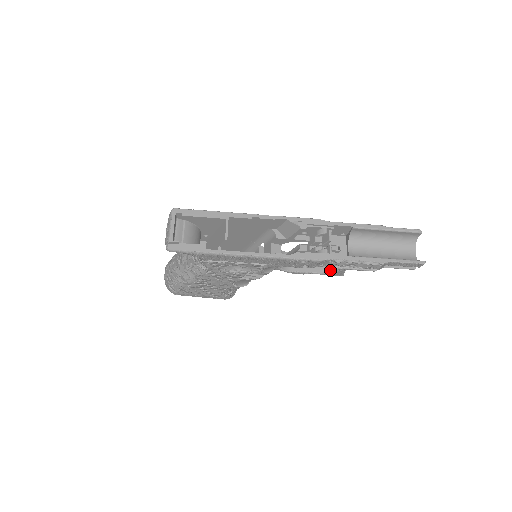
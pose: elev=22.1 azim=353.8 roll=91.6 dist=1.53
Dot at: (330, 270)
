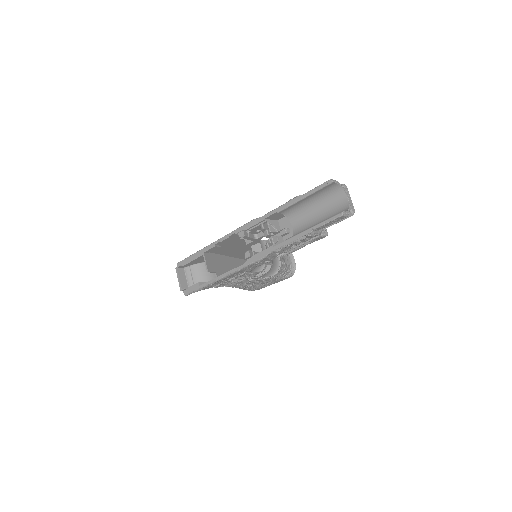
Dot at: occluded
